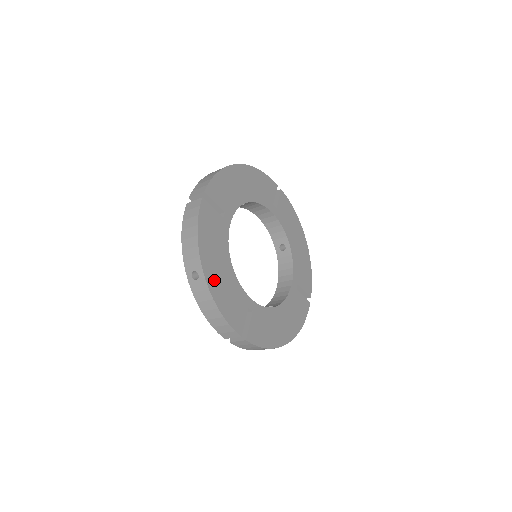
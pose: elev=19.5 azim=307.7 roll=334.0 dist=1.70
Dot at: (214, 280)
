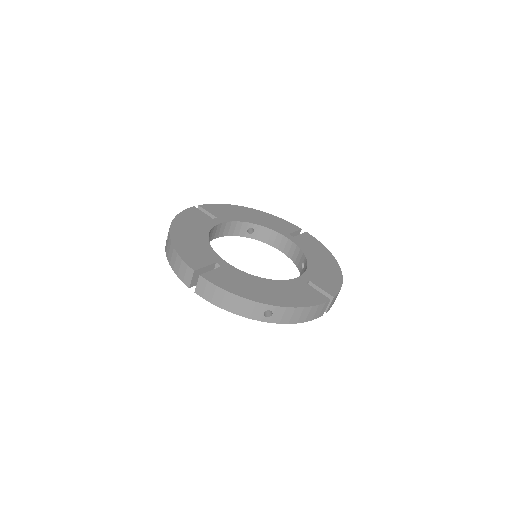
Dot at: (180, 236)
